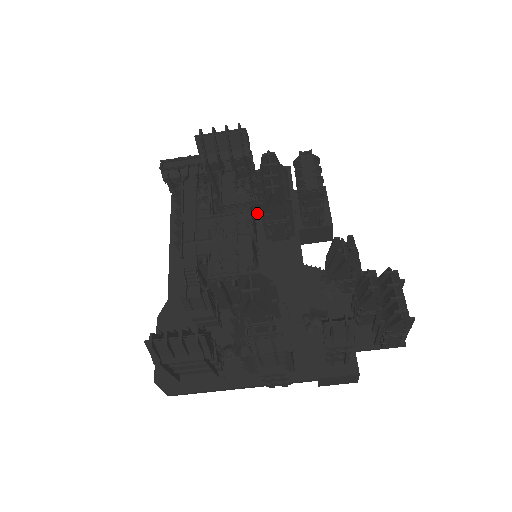
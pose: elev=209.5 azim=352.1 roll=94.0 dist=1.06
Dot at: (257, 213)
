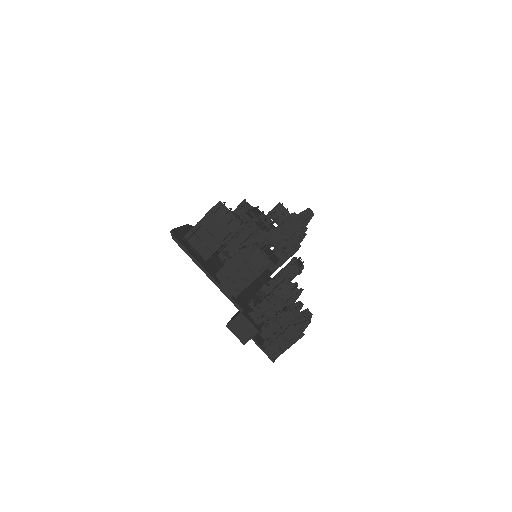
Dot at: occluded
